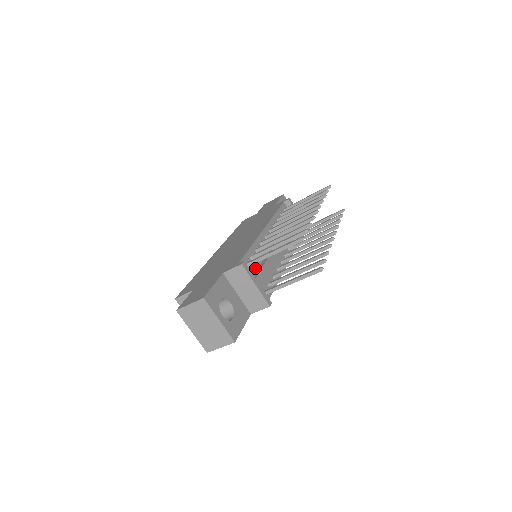
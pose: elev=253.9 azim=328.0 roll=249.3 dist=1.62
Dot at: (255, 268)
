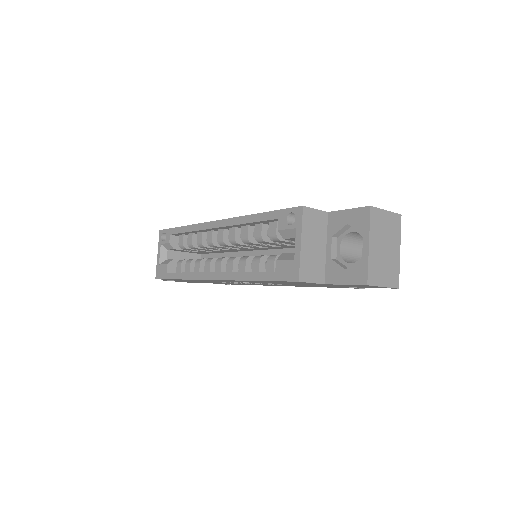
Dot at: occluded
